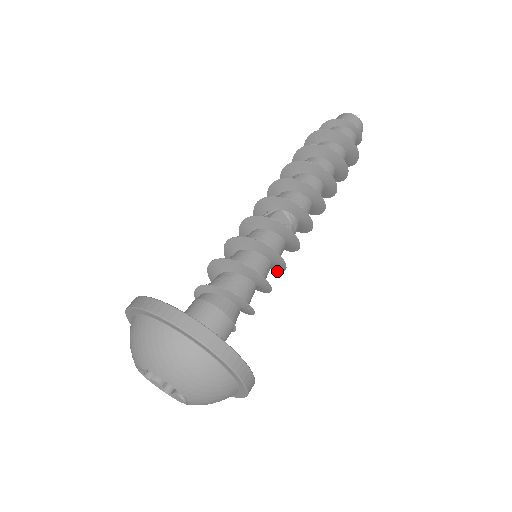
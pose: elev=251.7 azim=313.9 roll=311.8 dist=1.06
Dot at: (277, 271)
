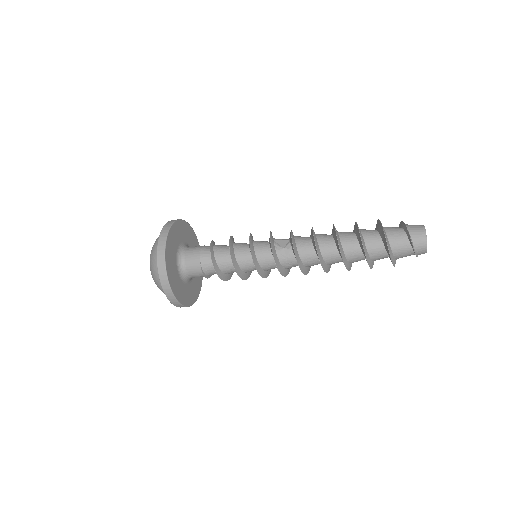
Dot at: (262, 277)
